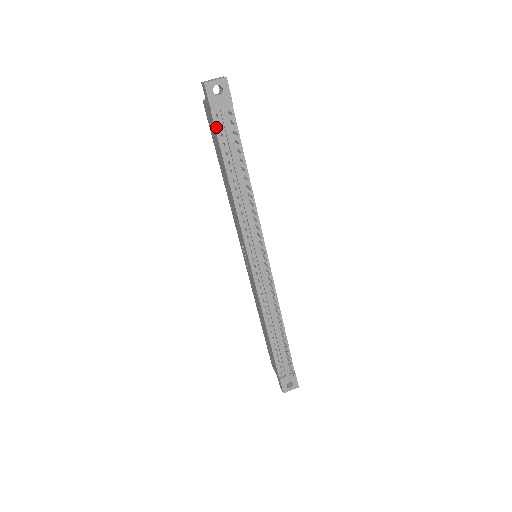
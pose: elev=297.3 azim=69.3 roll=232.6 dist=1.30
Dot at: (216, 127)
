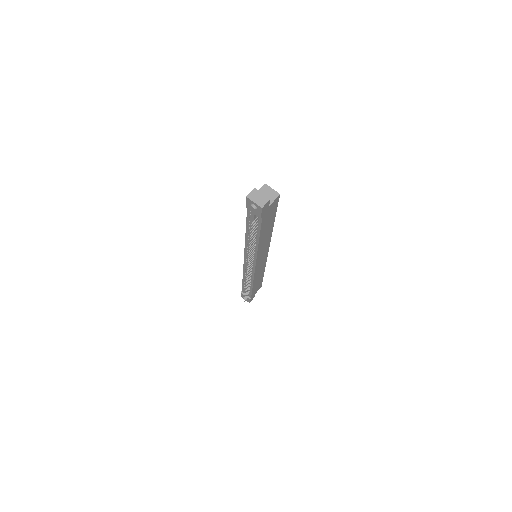
Dot at: (248, 213)
